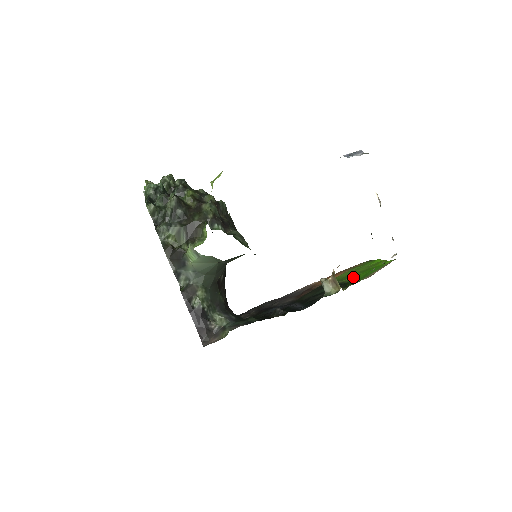
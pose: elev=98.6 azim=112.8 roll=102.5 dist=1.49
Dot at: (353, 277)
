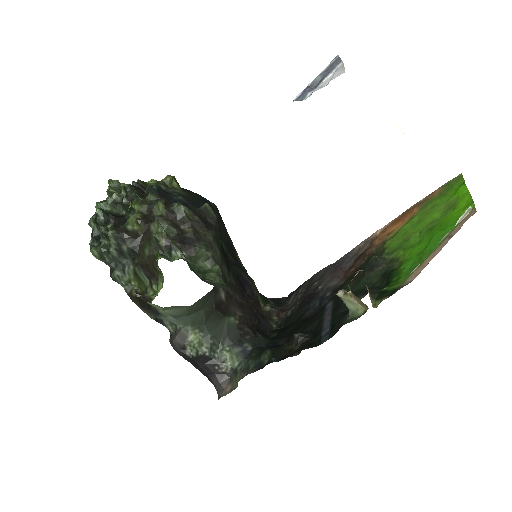
Dot at: (408, 250)
